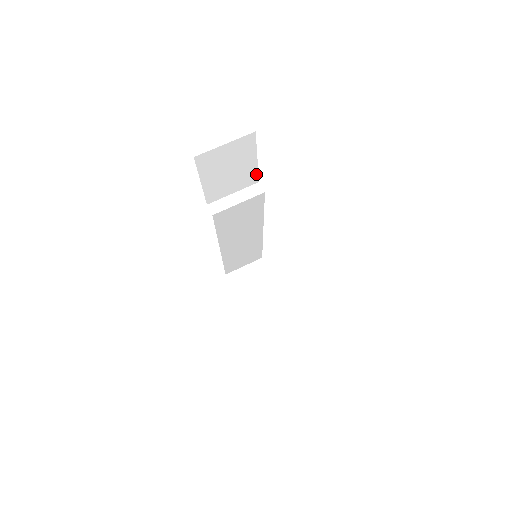
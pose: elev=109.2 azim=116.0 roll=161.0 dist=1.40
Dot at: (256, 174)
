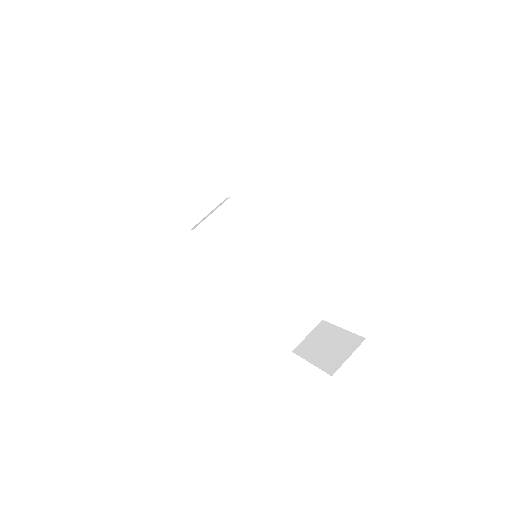
Dot at: (217, 189)
